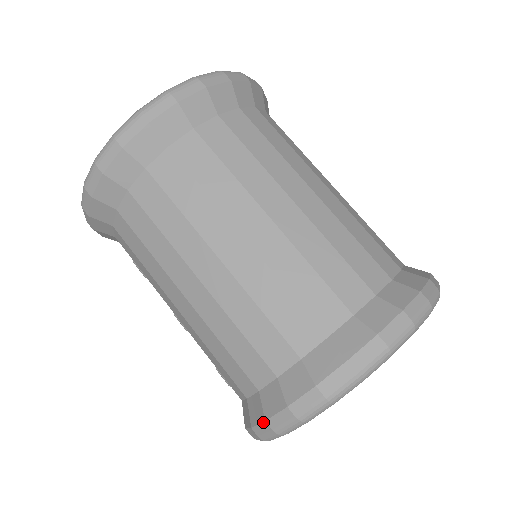
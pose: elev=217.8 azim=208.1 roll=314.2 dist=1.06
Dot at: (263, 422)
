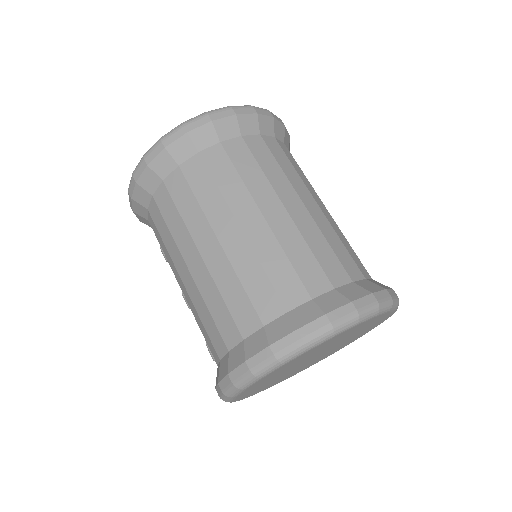
Dot at: (226, 375)
